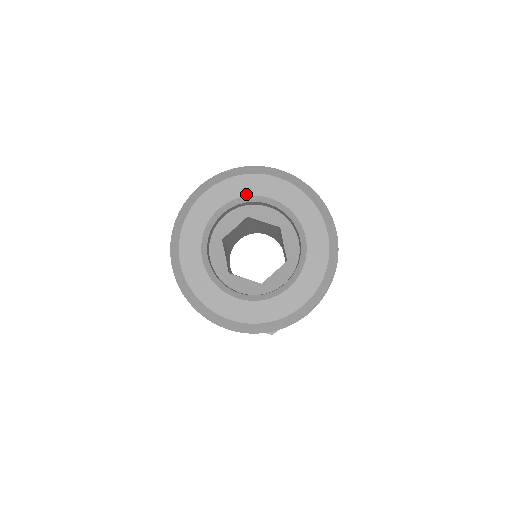
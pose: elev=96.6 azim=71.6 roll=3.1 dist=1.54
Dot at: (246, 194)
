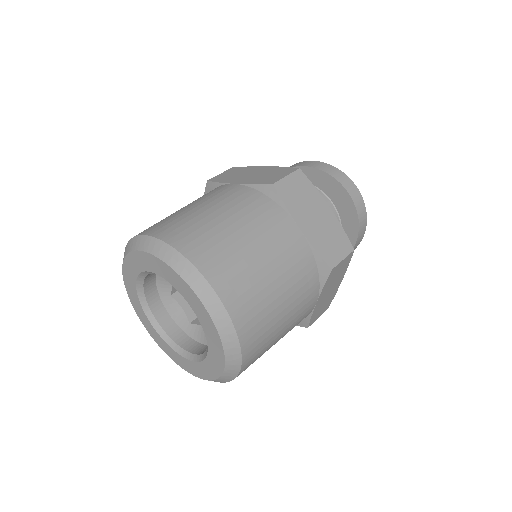
Dot at: (173, 285)
